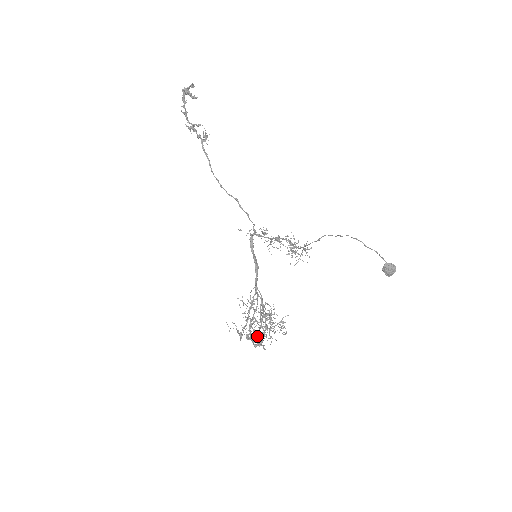
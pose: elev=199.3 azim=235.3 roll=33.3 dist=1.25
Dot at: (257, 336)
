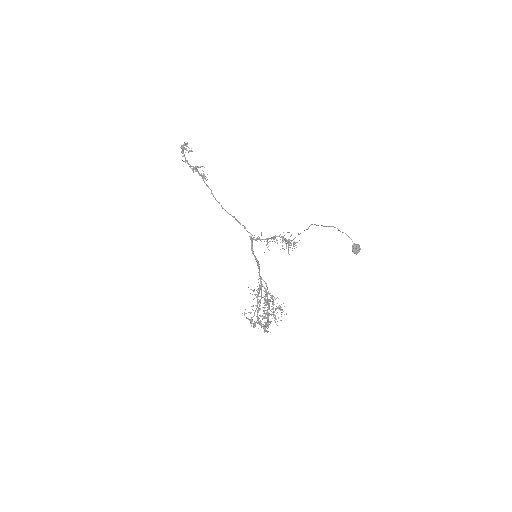
Dot at: (268, 314)
